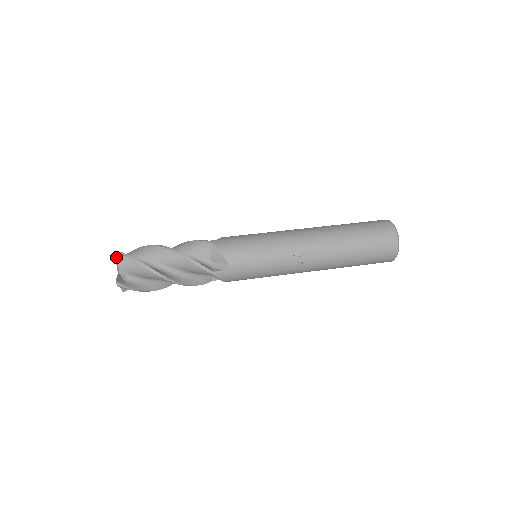
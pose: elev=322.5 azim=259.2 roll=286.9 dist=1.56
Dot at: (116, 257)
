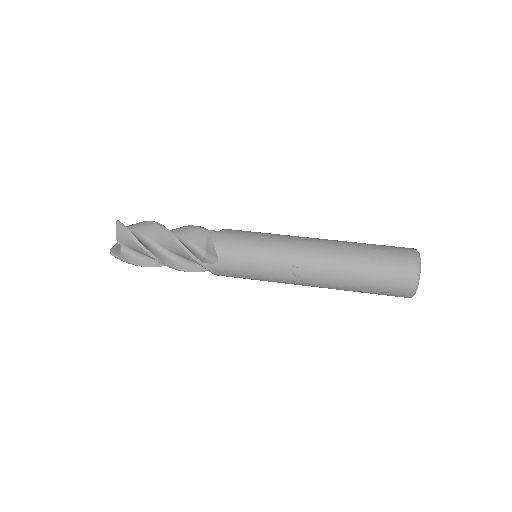
Dot at: (116, 227)
